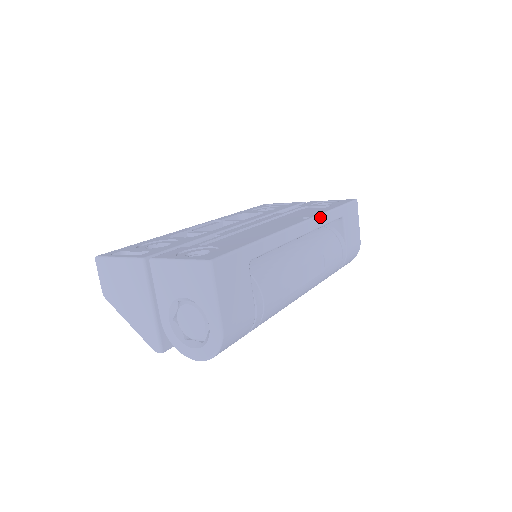
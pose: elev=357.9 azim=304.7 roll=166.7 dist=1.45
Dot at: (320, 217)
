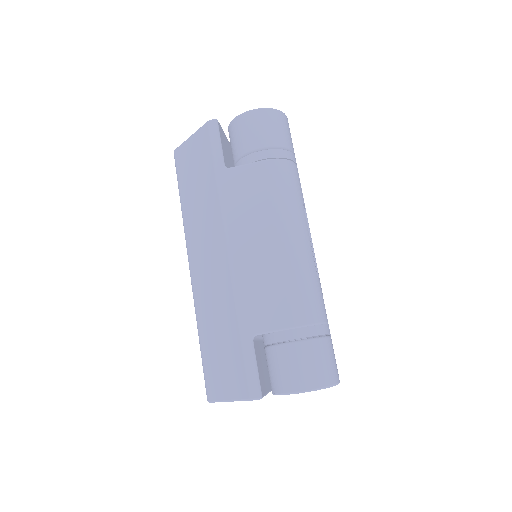
Dot at: (320, 283)
